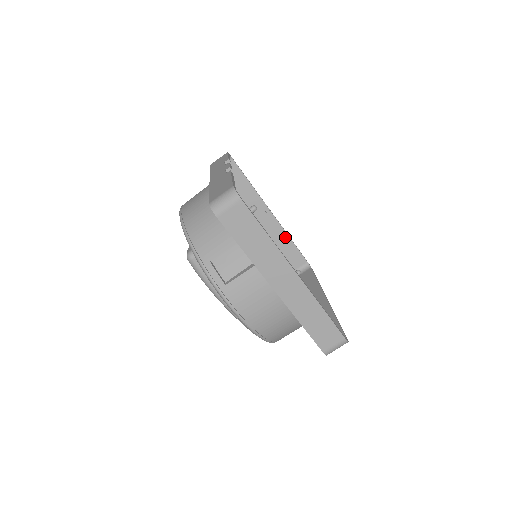
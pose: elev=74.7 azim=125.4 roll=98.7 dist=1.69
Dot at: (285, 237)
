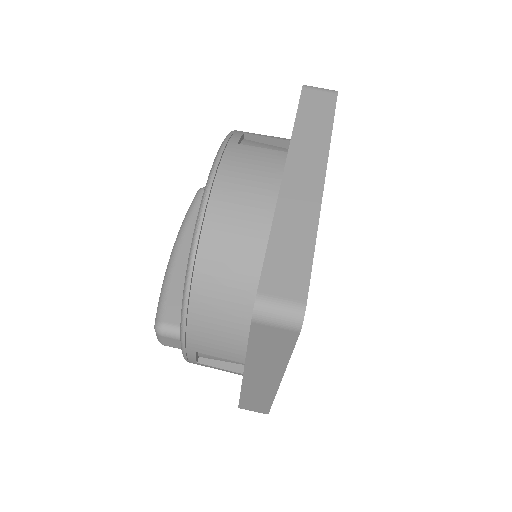
Dot at: occluded
